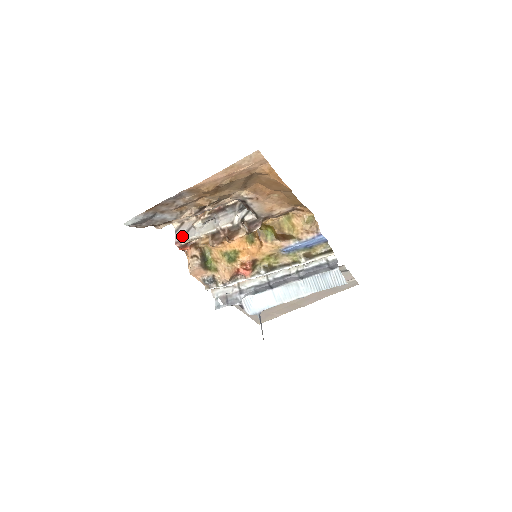
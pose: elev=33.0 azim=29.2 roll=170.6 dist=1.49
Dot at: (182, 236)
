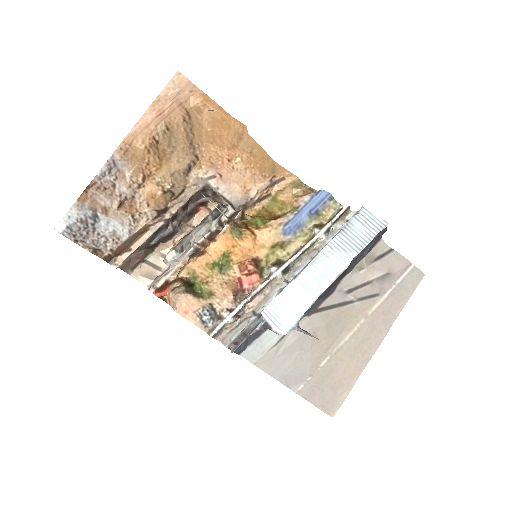
Dot at: (156, 281)
